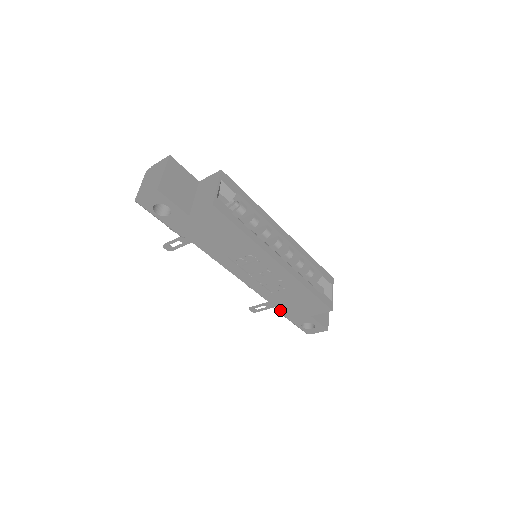
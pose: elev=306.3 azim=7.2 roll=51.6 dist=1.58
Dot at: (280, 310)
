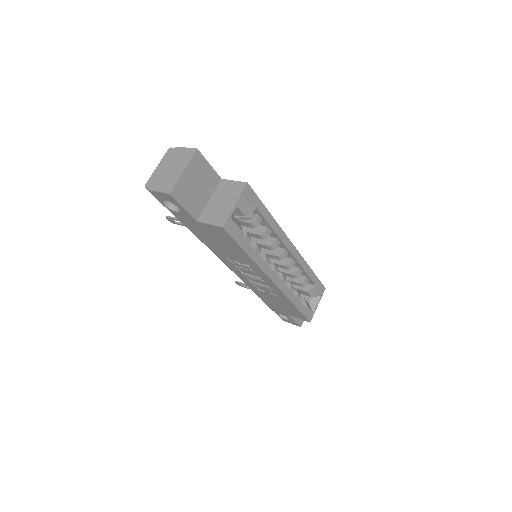
Dot at: occluded
